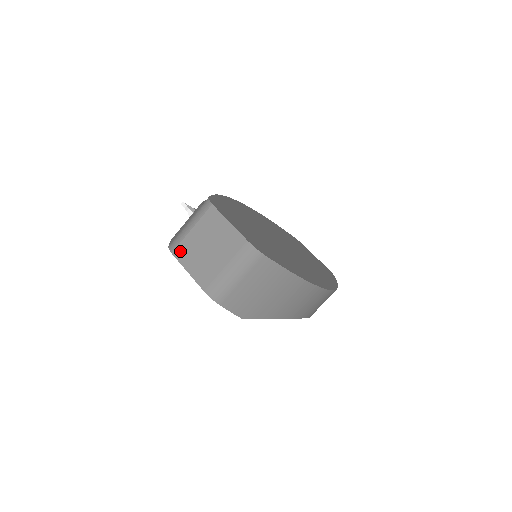
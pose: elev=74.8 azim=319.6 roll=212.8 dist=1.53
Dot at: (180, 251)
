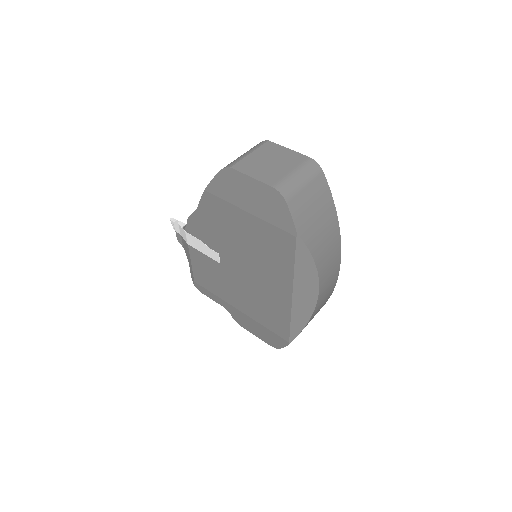
Dot at: (240, 165)
